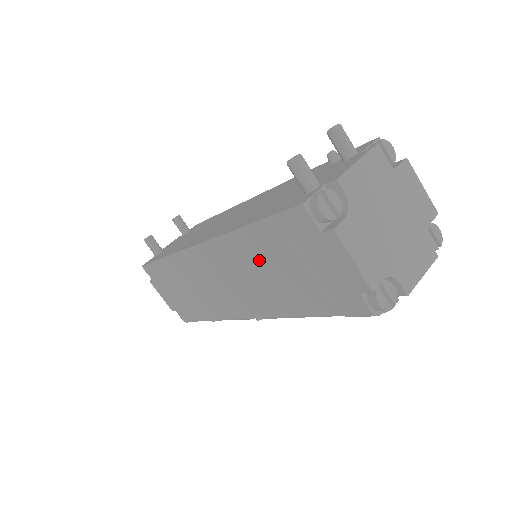
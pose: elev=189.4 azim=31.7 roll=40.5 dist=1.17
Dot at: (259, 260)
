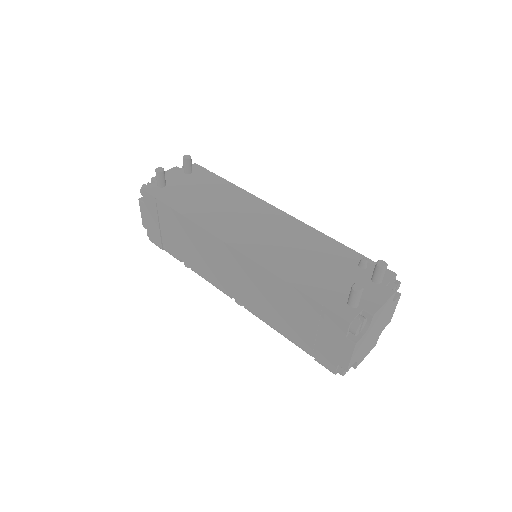
Dot at: (282, 300)
